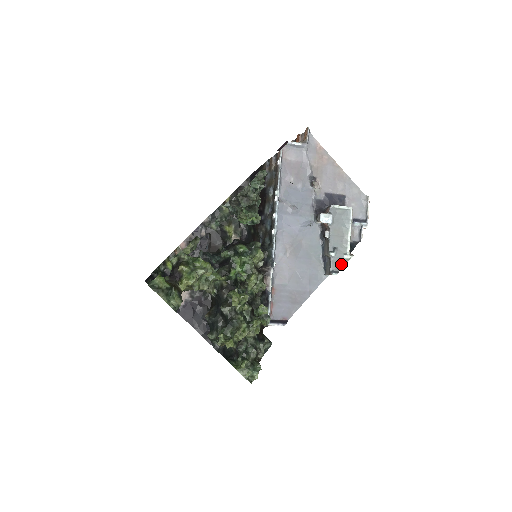
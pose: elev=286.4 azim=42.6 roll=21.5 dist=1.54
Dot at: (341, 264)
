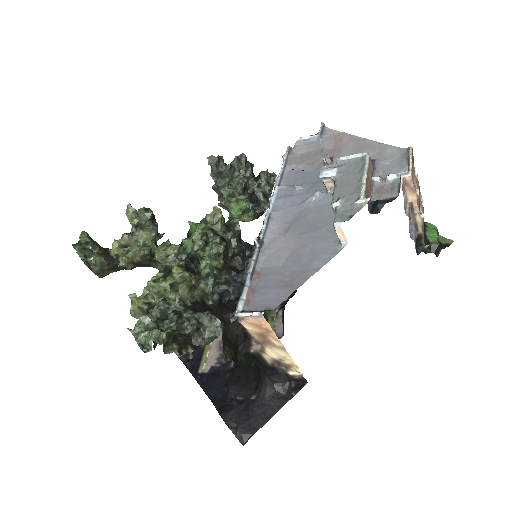
Dot at: (351, 213)
